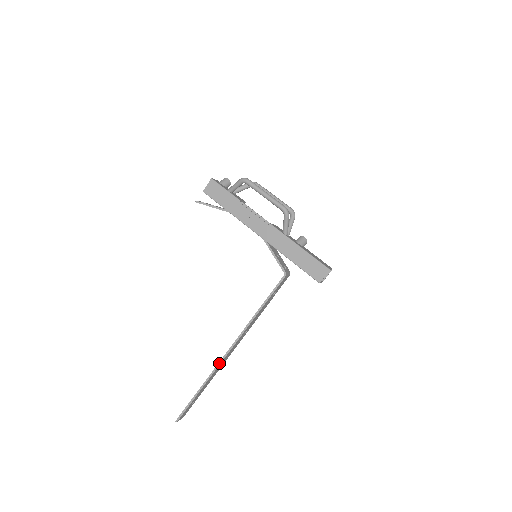
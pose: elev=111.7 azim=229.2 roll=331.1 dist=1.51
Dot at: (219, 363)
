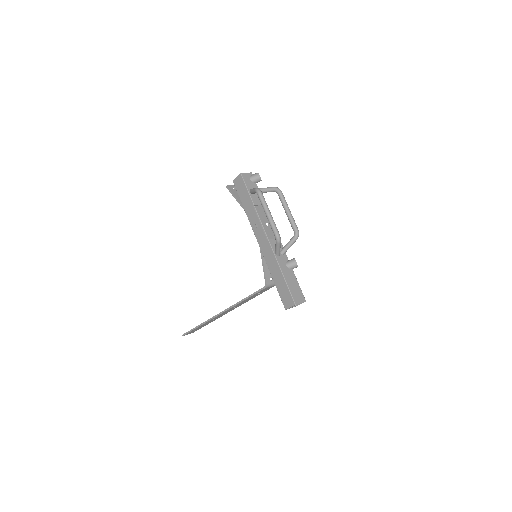
Dot at: (212, 318)
